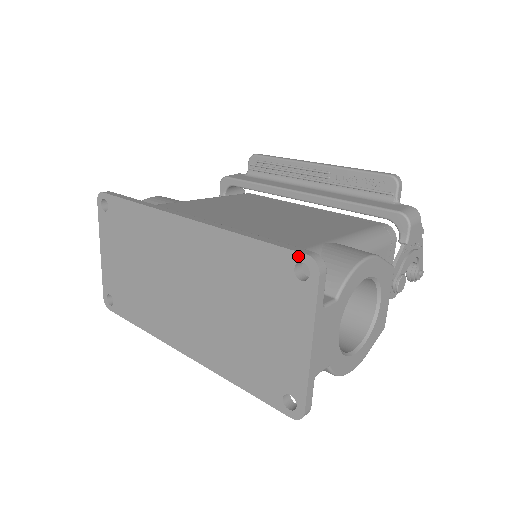
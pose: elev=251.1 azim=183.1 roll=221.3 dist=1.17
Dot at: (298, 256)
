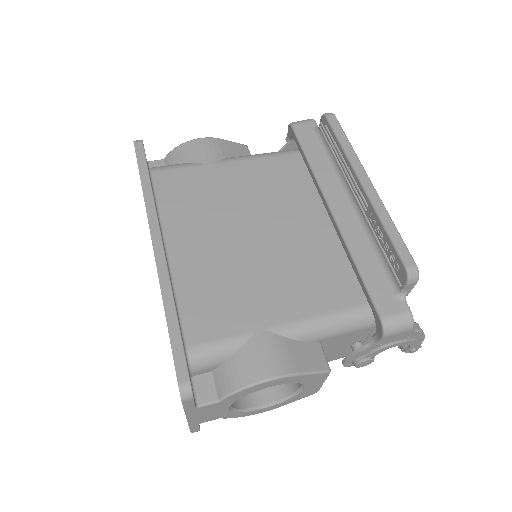
Dot at: (176, 375)
